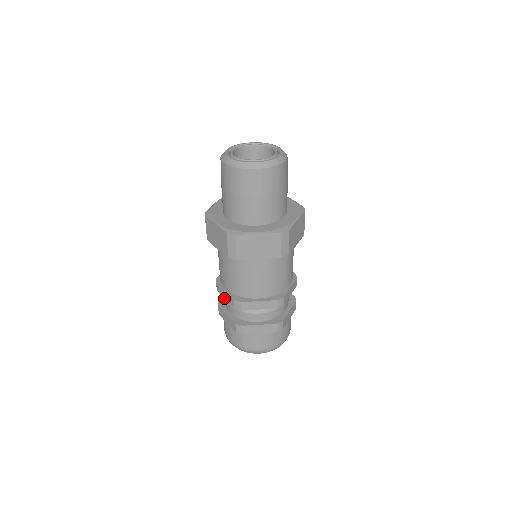
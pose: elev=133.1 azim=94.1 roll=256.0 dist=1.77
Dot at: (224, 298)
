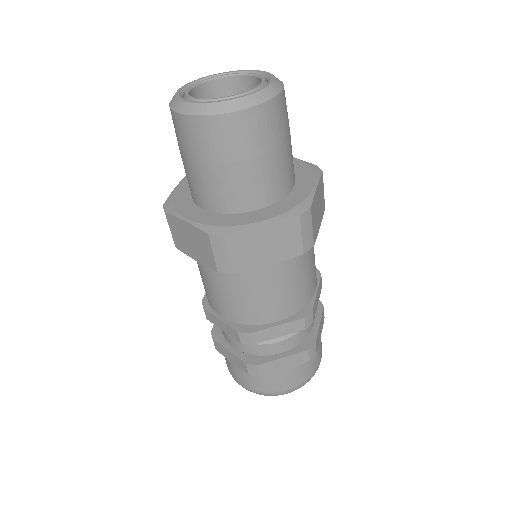
Dot at: occluded
